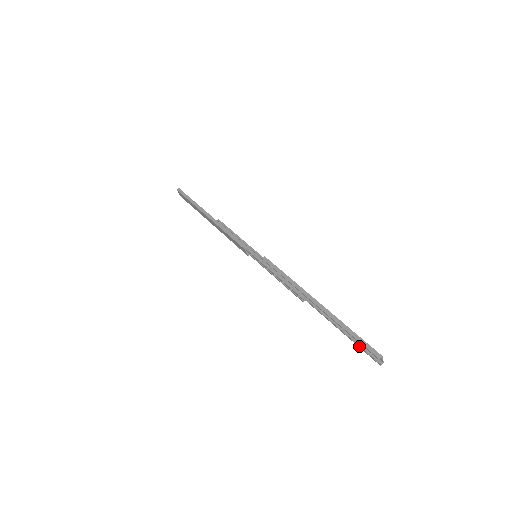
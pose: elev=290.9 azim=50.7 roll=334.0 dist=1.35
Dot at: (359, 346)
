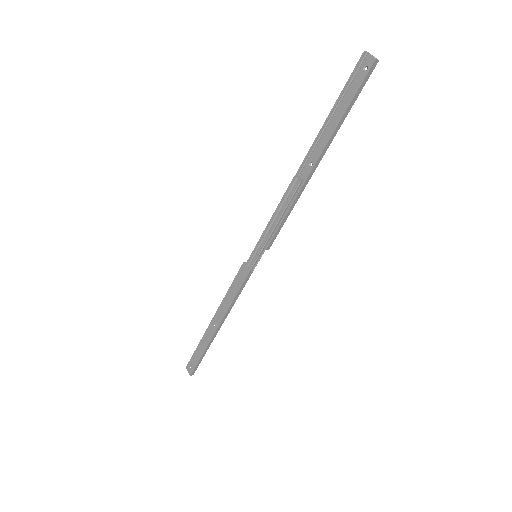
Dot at: (353, 94)
